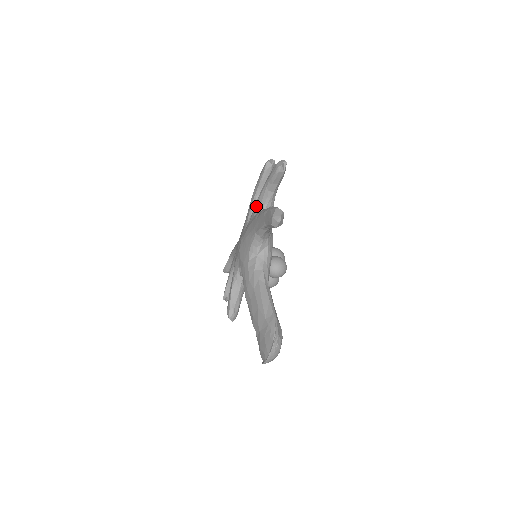
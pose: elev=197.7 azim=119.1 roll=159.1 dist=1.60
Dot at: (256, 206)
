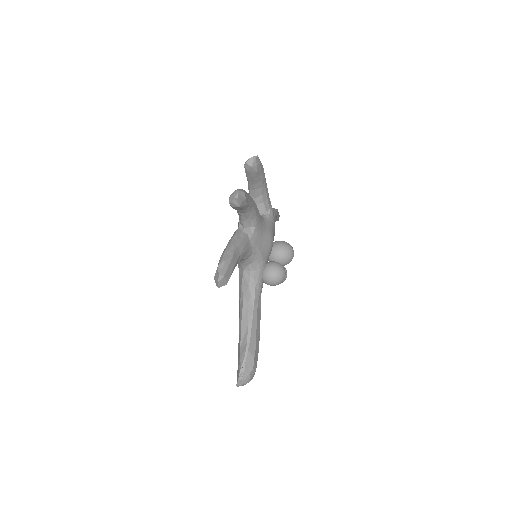
Dot at: occluded
